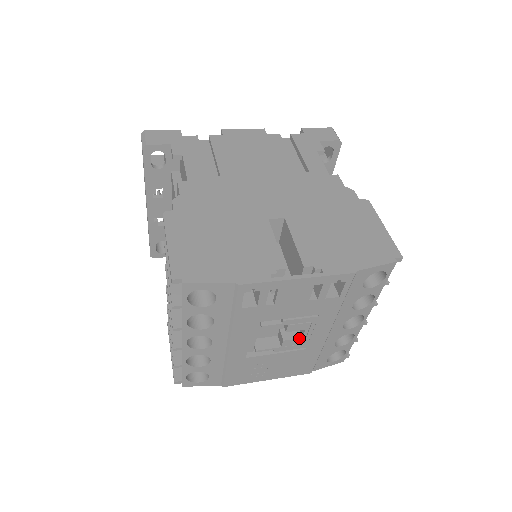
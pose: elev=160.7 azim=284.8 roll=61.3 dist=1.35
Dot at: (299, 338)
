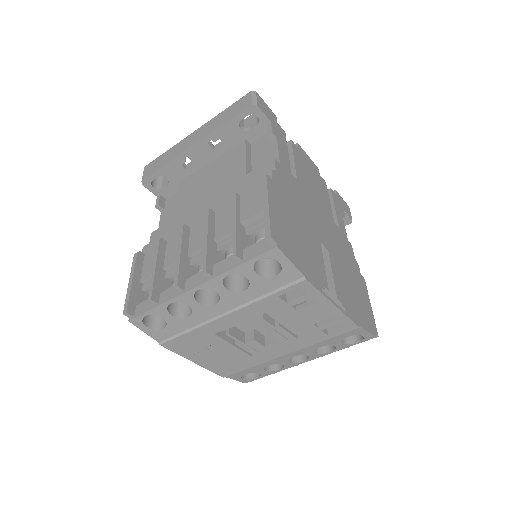
Dot at: (264, 346)
